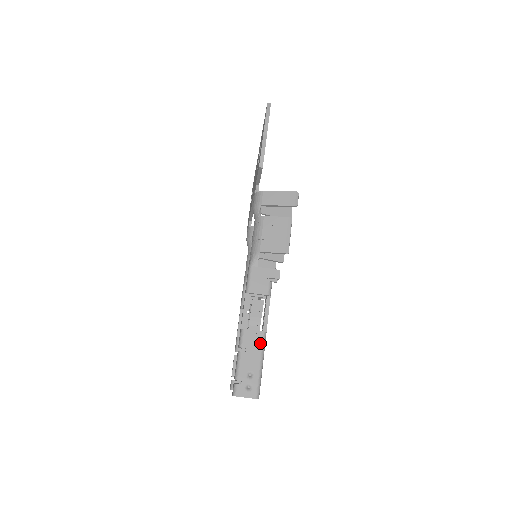
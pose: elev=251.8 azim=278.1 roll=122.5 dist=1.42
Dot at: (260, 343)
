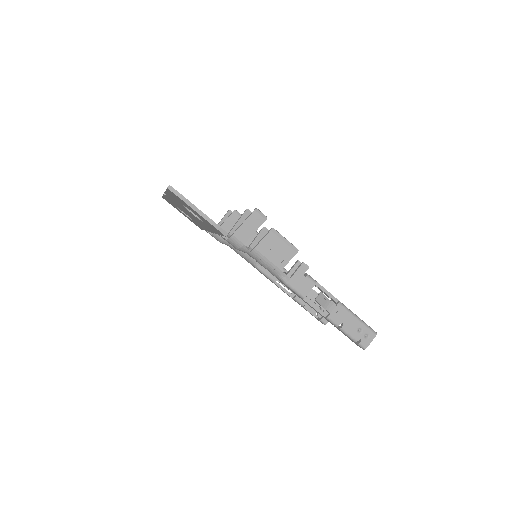
Dot at: (344, 311)
